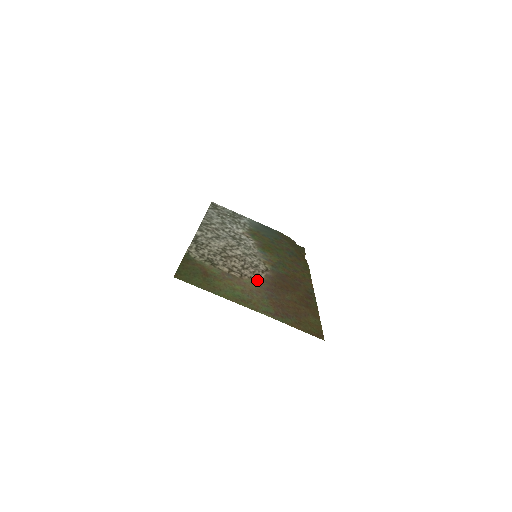
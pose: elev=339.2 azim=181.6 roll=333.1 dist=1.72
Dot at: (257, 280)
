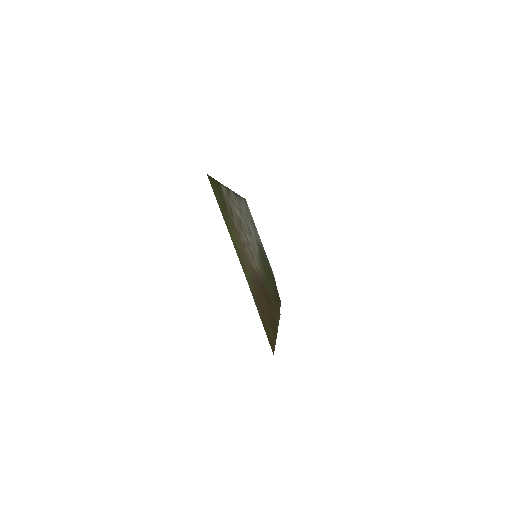
Dot at: (251, 263)
